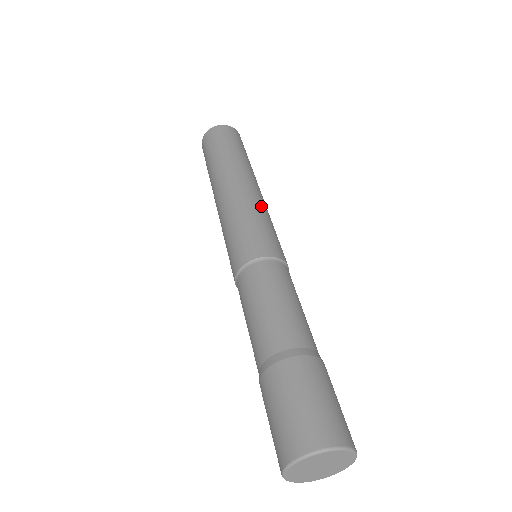
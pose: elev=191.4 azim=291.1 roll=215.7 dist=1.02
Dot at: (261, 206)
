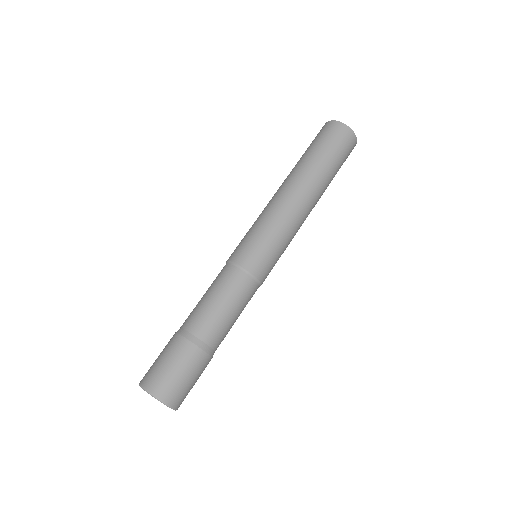
Dot at: (280, 218)
